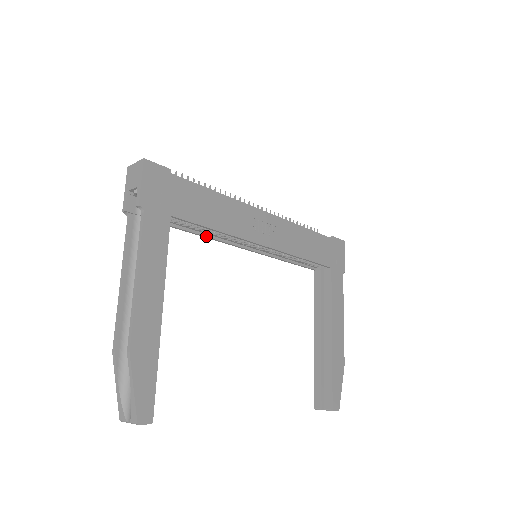
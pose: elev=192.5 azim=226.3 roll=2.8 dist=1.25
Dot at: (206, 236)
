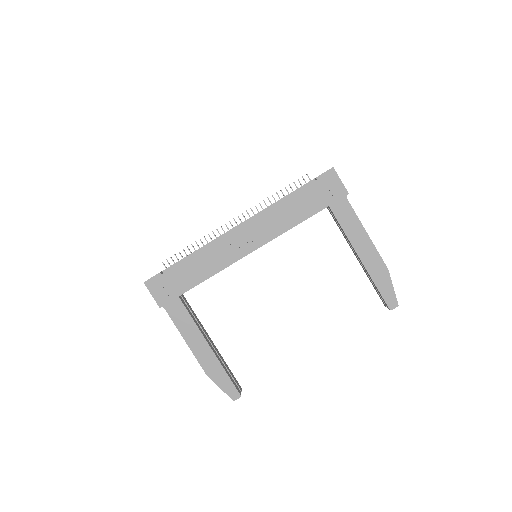
Dot at: occluded
